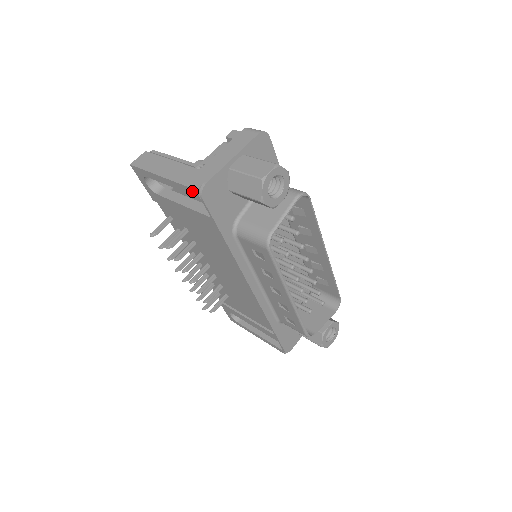
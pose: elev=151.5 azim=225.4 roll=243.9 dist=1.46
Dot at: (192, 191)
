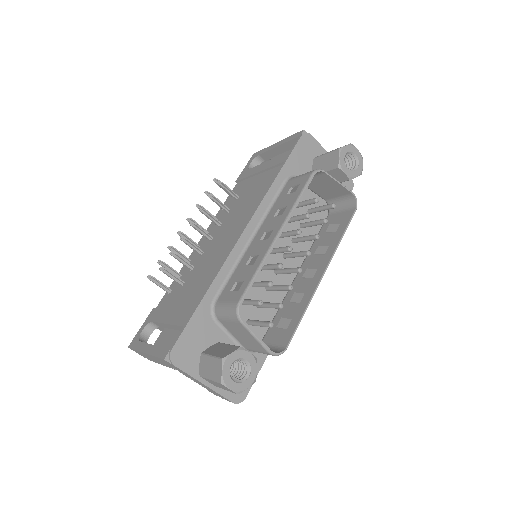
Dot at: (298, 134)
